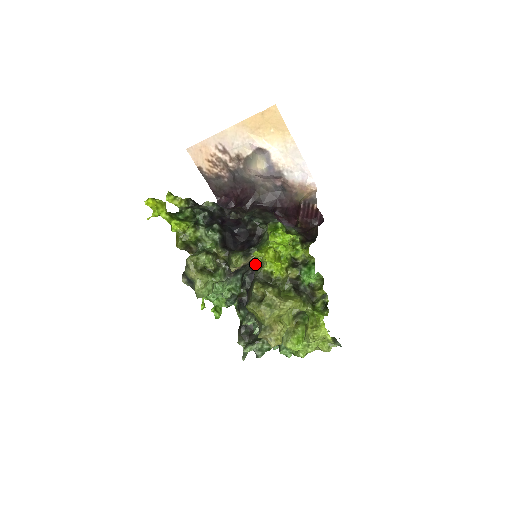
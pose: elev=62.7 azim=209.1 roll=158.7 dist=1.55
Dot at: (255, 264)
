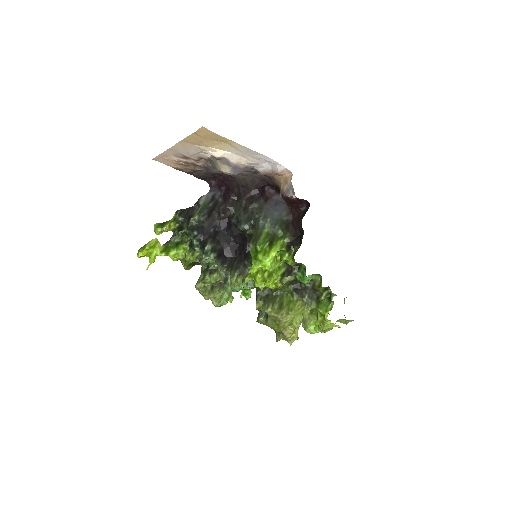
Dot at: occluded
